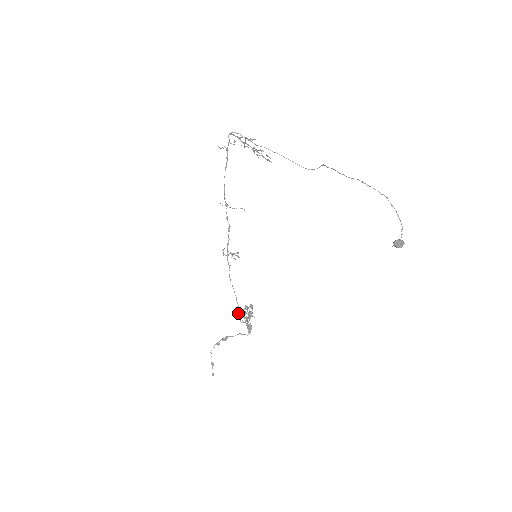
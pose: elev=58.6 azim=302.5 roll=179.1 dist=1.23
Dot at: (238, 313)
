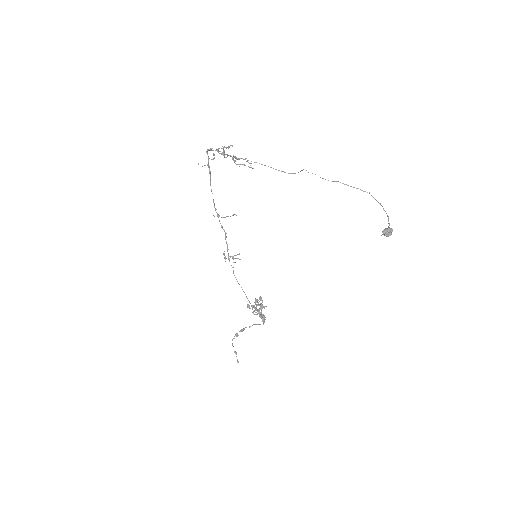
Dot at: (250, 308)
